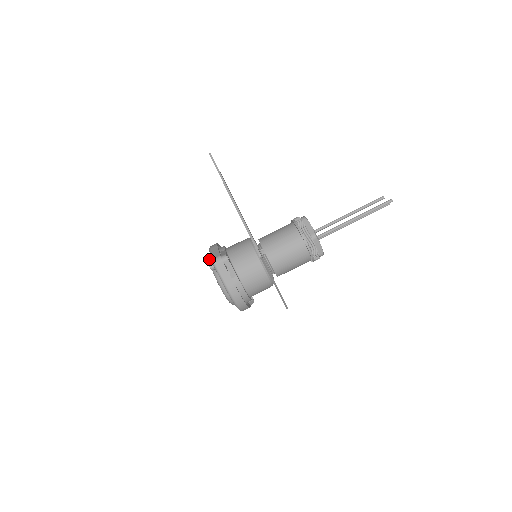
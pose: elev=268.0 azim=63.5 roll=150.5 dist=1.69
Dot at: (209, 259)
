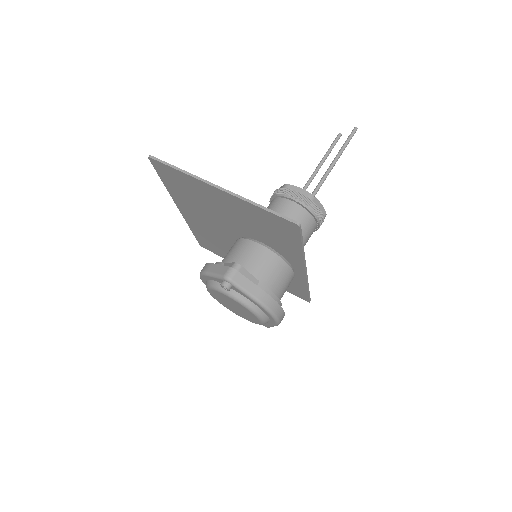
Dot at: (209, 286)
